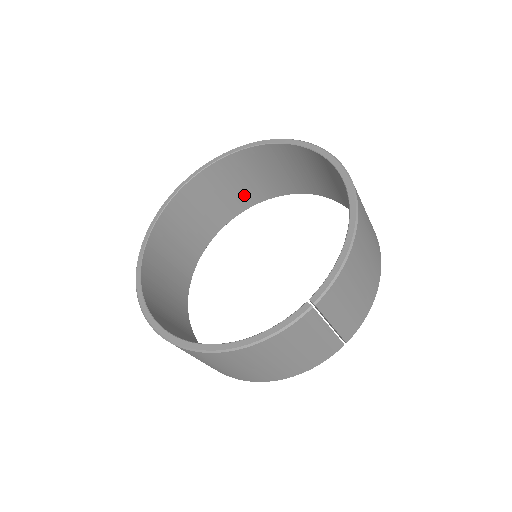
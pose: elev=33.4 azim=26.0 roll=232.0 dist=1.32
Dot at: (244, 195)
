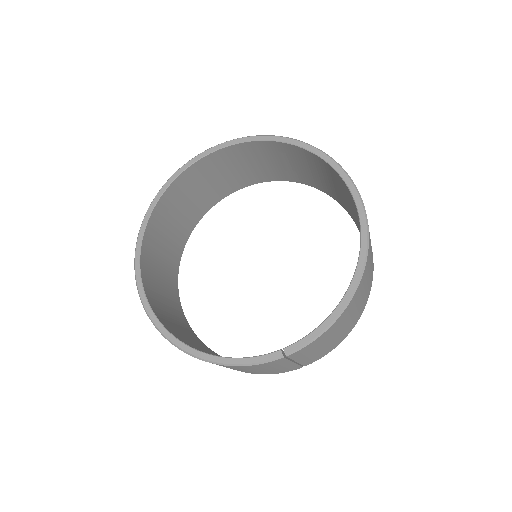
Dot at: (268, 171)
